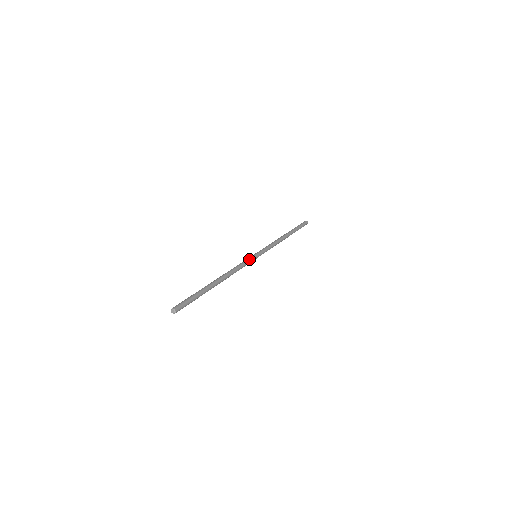
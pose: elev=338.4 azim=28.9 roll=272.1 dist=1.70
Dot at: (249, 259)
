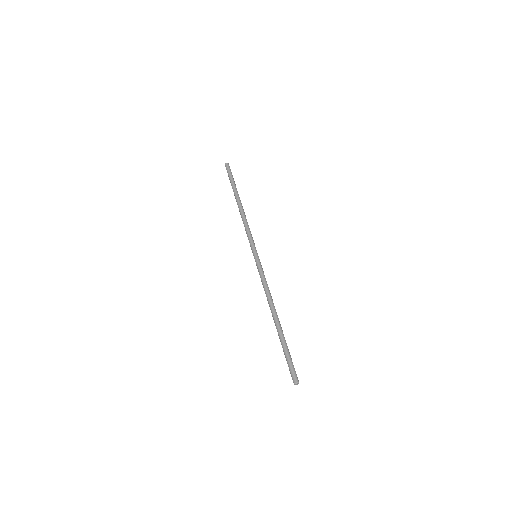
Dot at: (261, 268)
